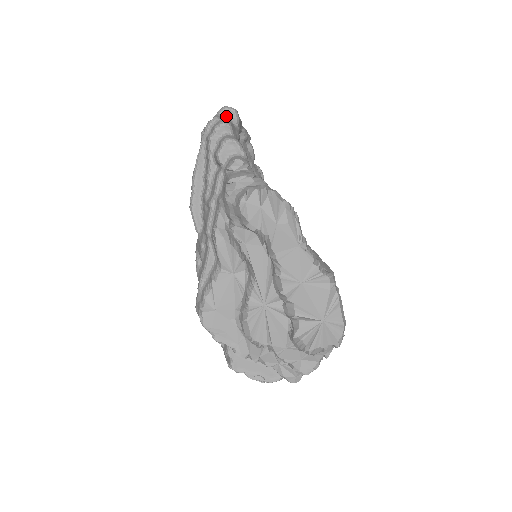
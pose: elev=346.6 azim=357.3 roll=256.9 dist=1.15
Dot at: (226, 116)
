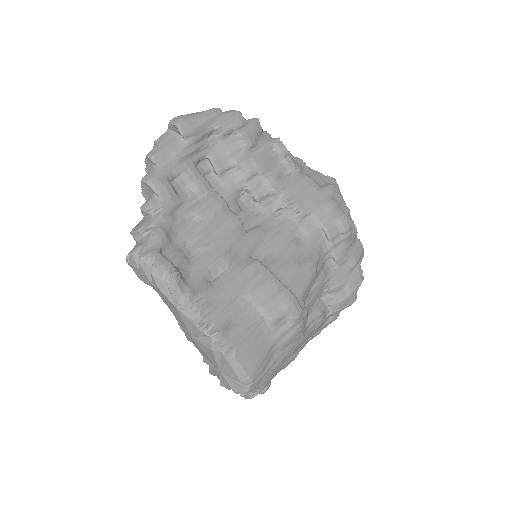
Dot at: (174, 131)
